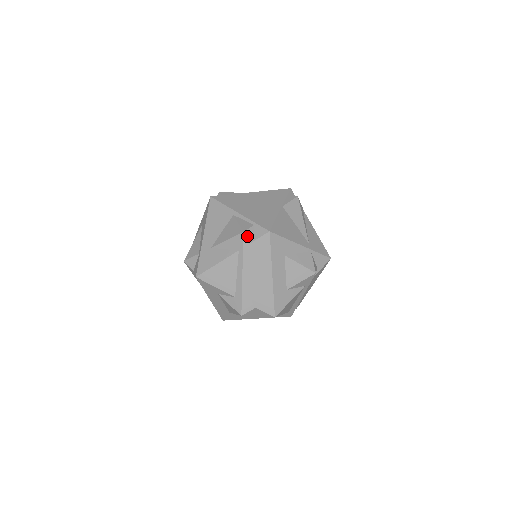
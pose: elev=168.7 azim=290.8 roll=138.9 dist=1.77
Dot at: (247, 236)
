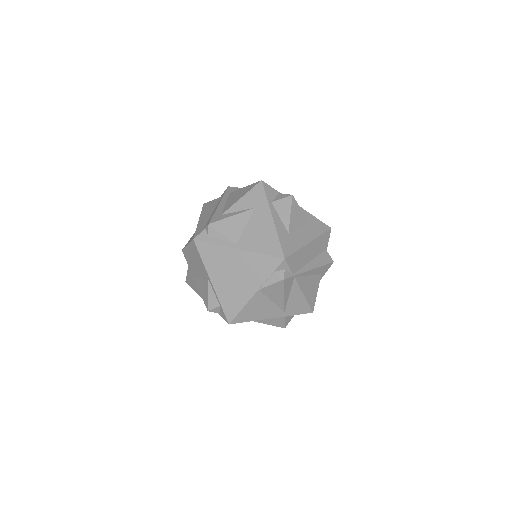
Dot at: occluded
